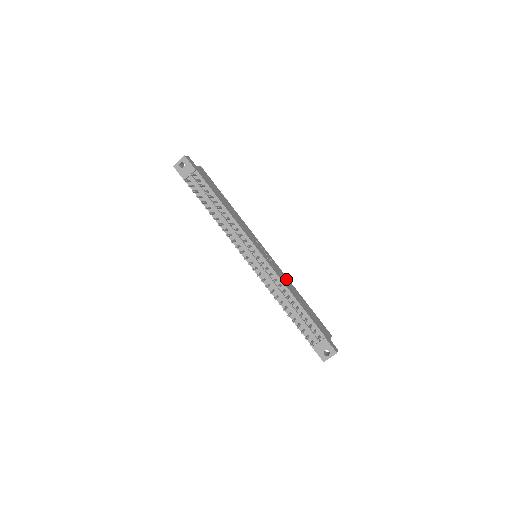
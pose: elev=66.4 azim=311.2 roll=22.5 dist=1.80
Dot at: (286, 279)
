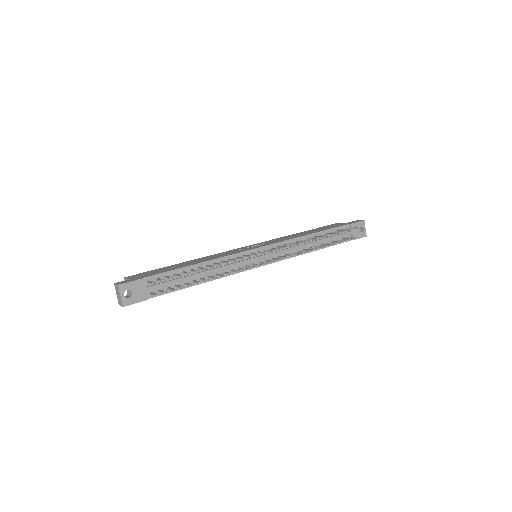
Dot at: (283, 238)
